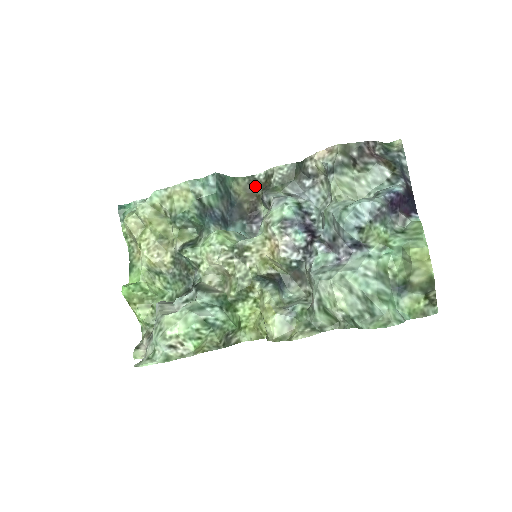
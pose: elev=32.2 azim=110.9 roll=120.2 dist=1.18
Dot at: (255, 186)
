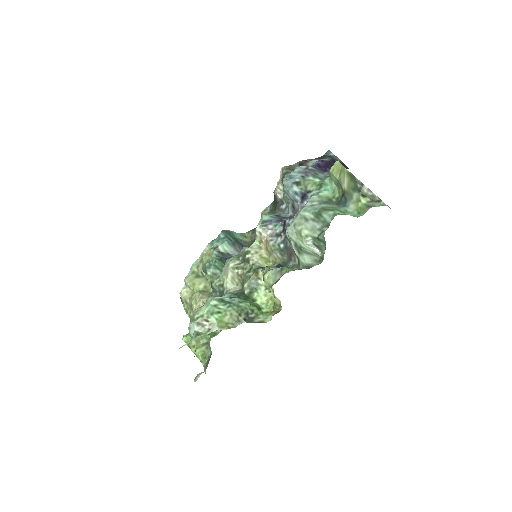
Dot at: occluded
